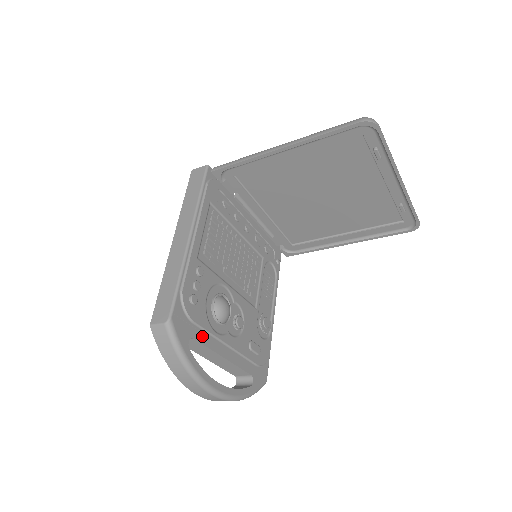
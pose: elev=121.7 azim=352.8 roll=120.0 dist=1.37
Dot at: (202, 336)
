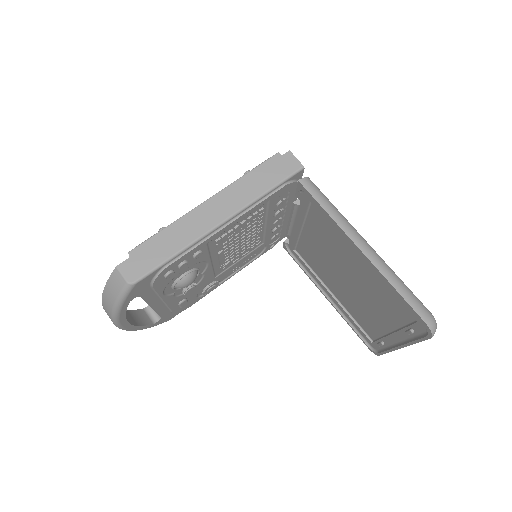
Dot at: (149, 295)
